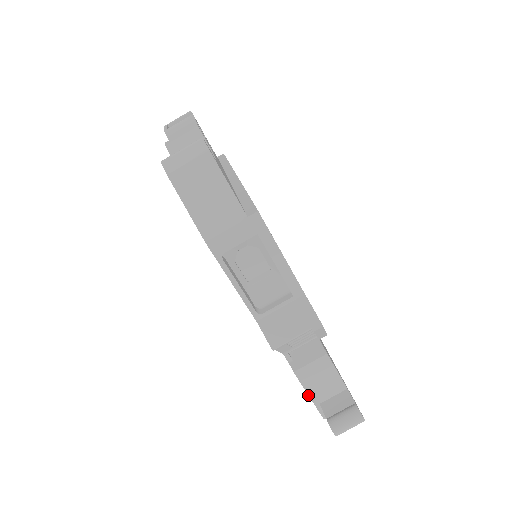
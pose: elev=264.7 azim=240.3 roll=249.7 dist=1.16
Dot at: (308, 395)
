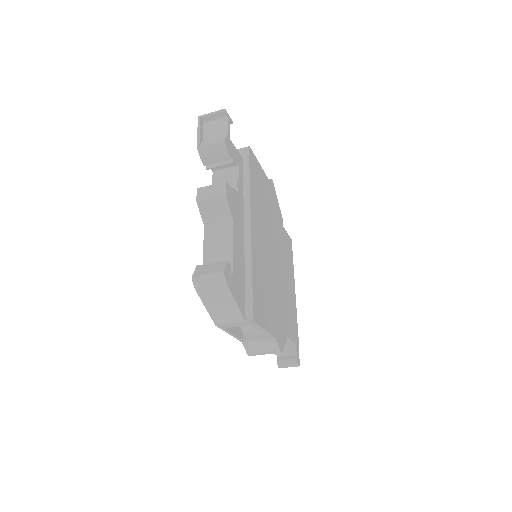
Dot at: occluded
